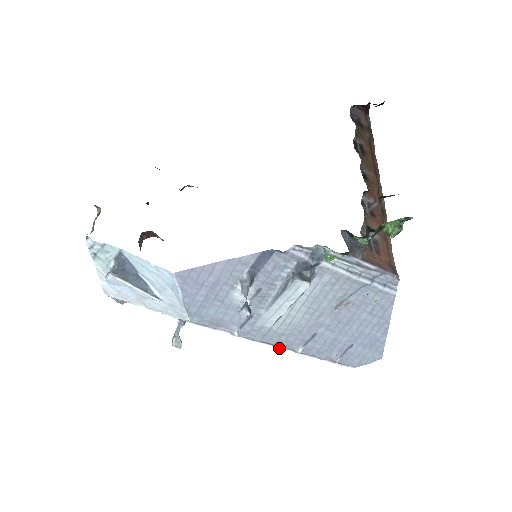
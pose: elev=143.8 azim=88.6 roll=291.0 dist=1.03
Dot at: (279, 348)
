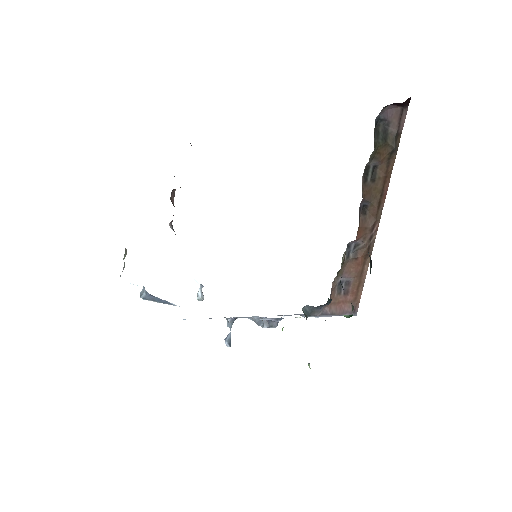
Dot at: occluded
